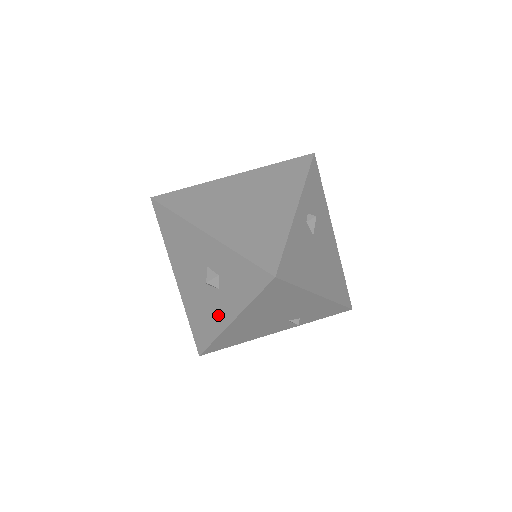
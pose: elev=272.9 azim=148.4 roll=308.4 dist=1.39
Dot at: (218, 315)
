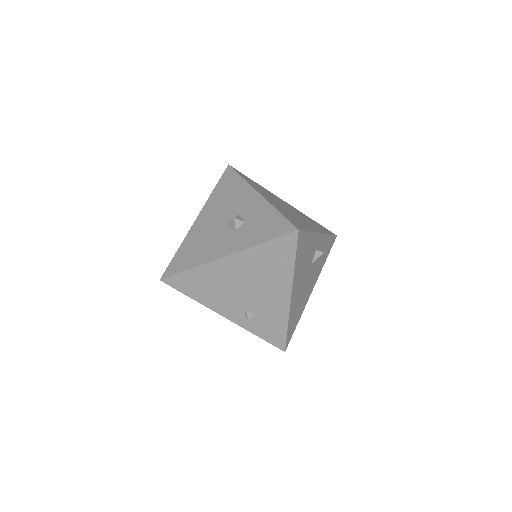
Dot at: (216, 249)
